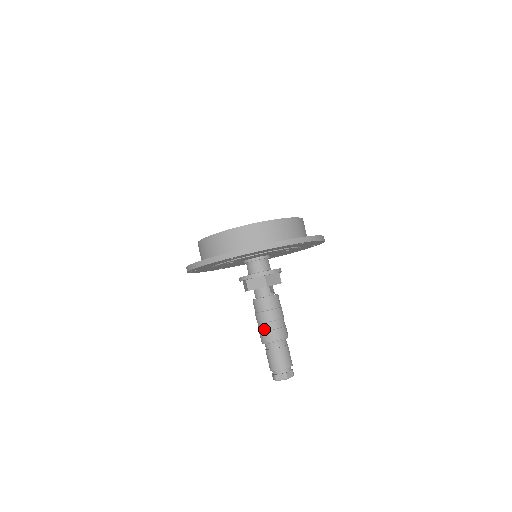
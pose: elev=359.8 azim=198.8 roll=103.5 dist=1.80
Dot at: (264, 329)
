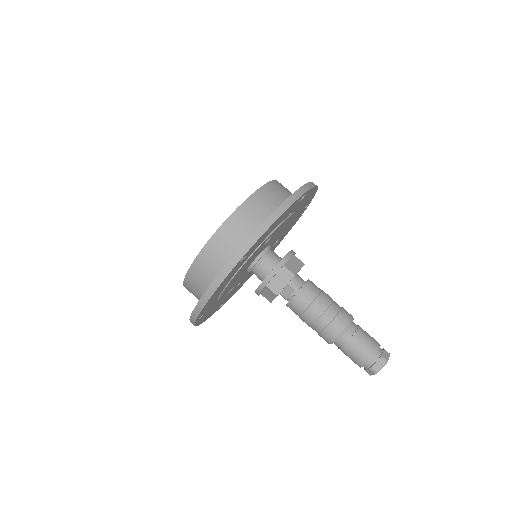
Dot at: (335, 311)
